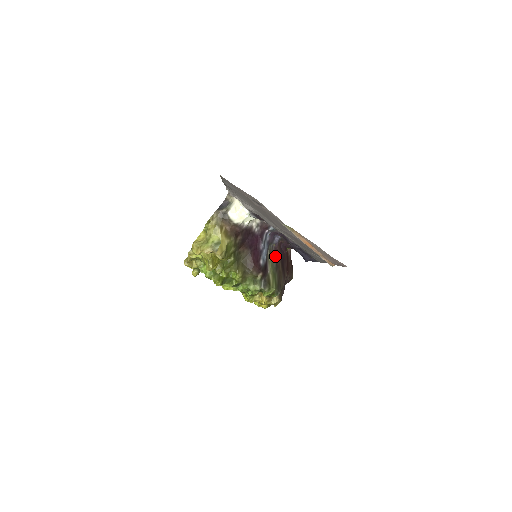
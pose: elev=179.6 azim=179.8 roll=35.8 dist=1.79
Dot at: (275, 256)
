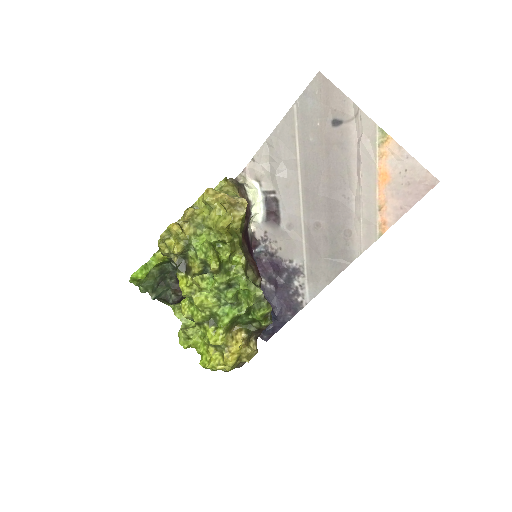
Dot at: occluded
